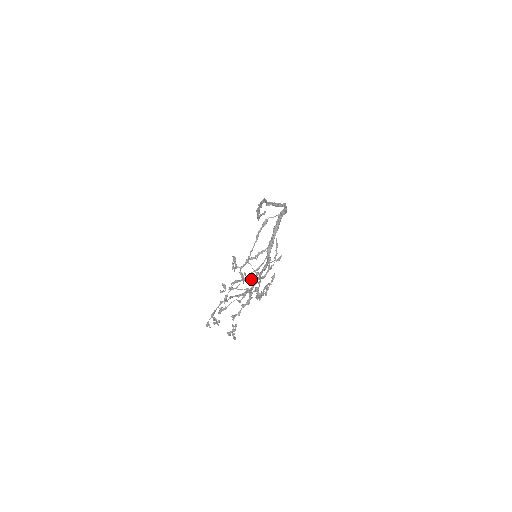
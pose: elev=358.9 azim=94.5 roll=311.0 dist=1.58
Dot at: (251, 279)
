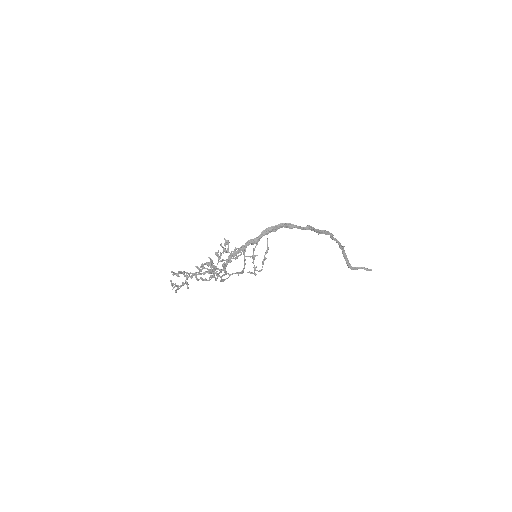
Dot at: (242, 273)
